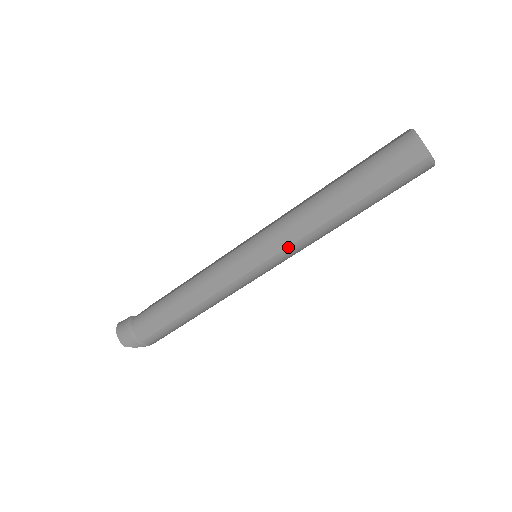
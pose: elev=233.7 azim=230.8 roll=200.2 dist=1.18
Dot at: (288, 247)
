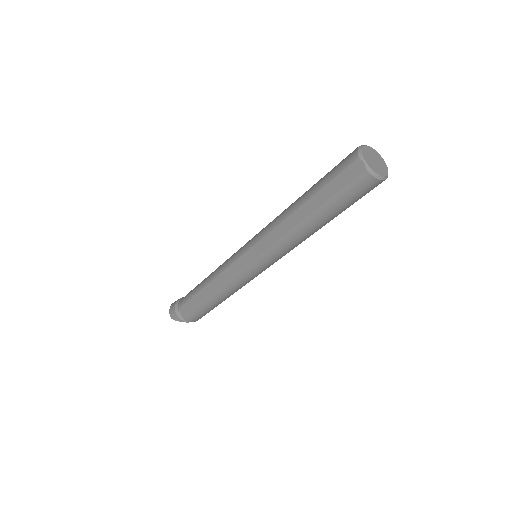
Dot at: (268, 248)
